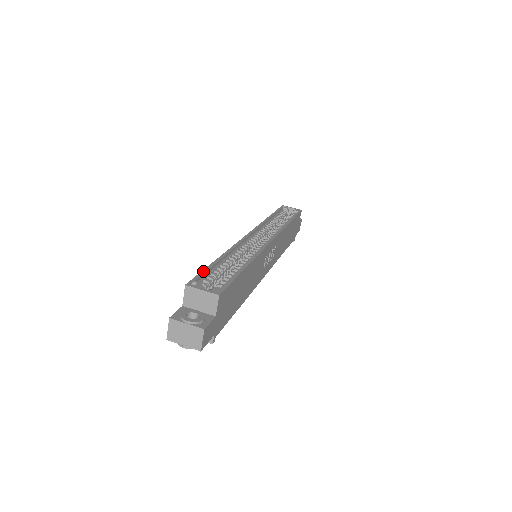
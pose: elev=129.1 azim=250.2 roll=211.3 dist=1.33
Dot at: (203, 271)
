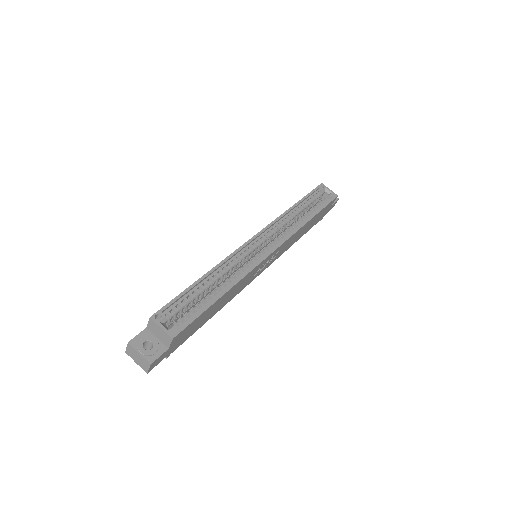
Dot at: (176, 298)
